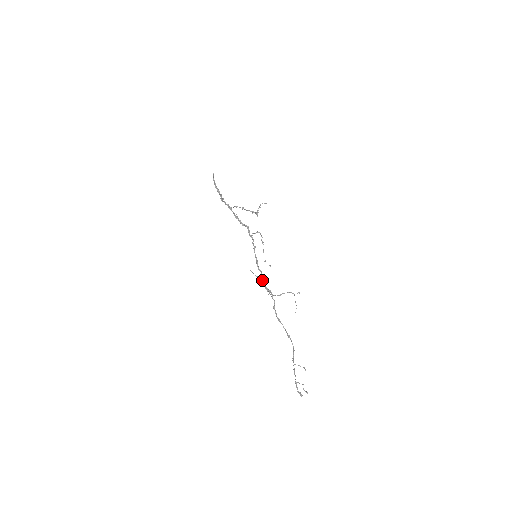
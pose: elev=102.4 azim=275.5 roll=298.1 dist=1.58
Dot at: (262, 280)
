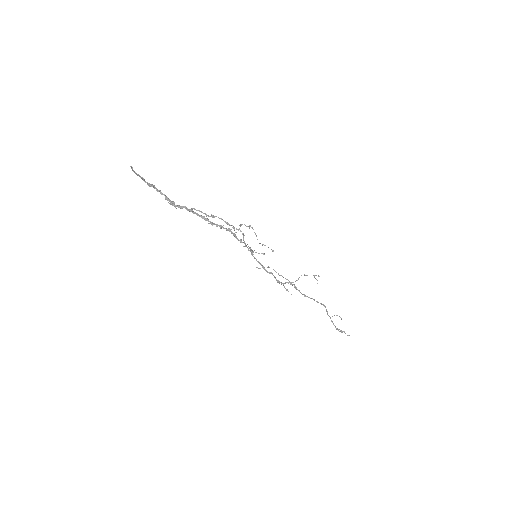
Dot at: (277, 280)
